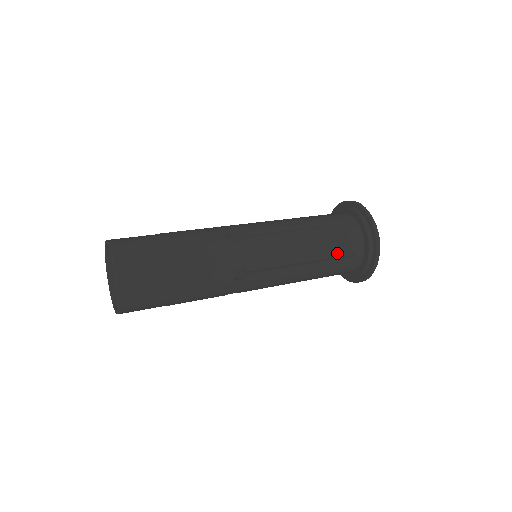
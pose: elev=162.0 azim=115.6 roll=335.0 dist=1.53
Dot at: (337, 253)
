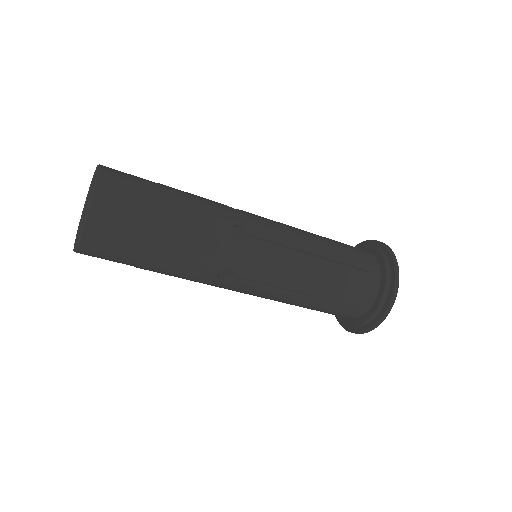
Dot at: (350, 261)
